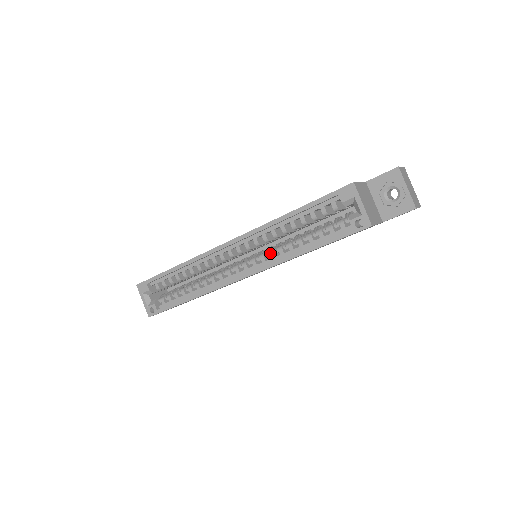
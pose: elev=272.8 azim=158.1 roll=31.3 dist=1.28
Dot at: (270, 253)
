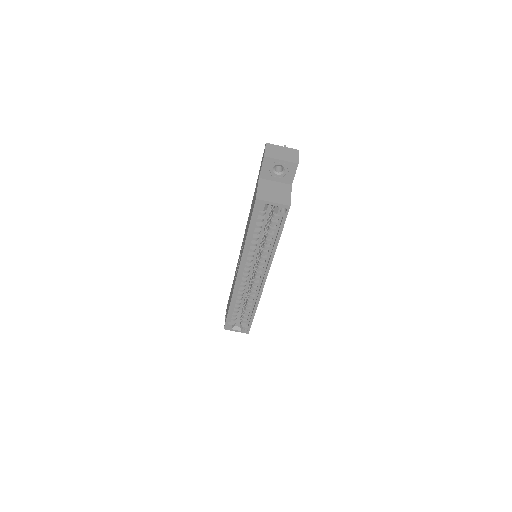
Dot at: (262, 259)
